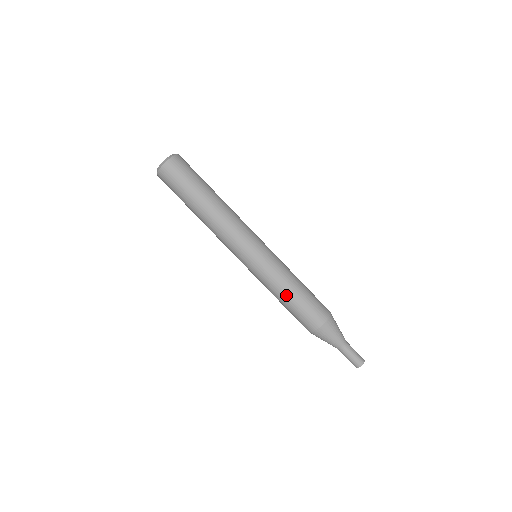
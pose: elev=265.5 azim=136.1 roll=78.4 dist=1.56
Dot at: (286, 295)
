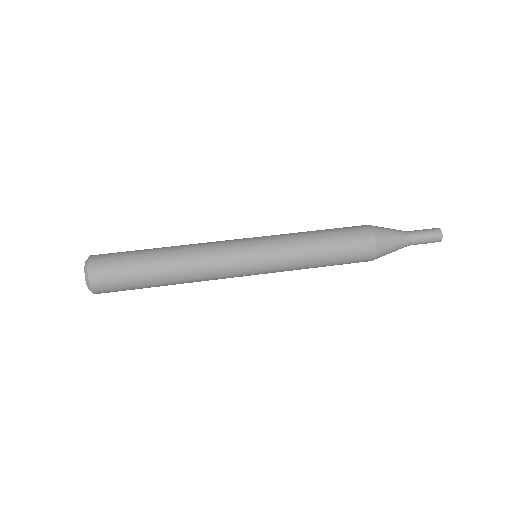
Dot at: (319, 251)
